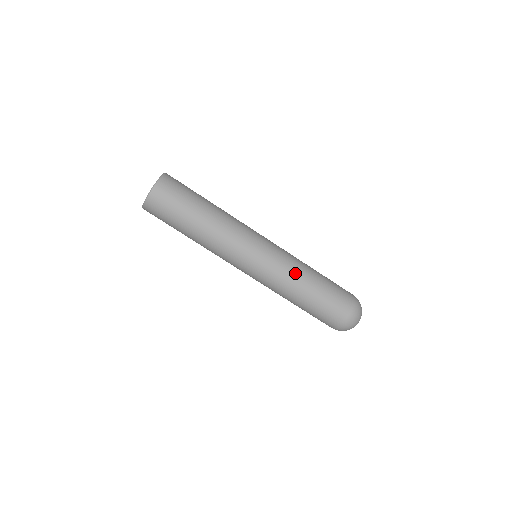
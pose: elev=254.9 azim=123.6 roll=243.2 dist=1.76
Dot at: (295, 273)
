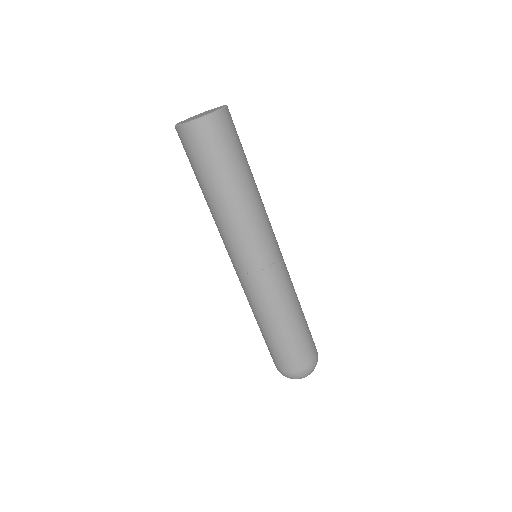
Dot at: (290, 297)
